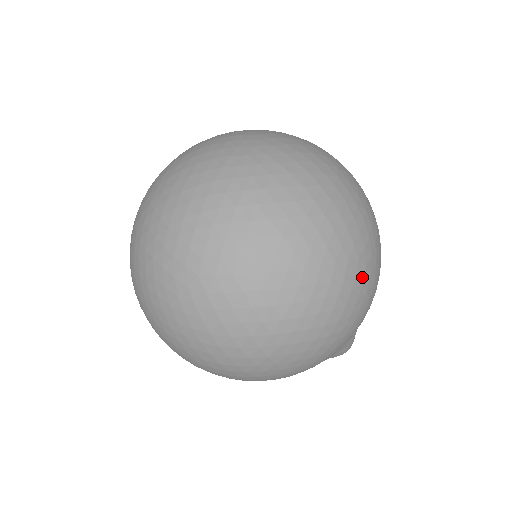
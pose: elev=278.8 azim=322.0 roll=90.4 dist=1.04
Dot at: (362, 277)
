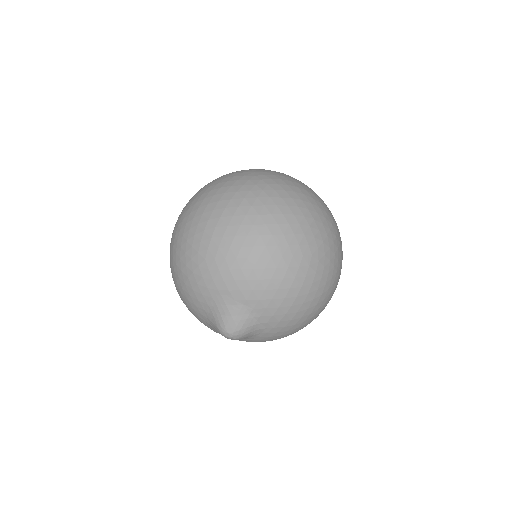
Dot at: (303, 265)
